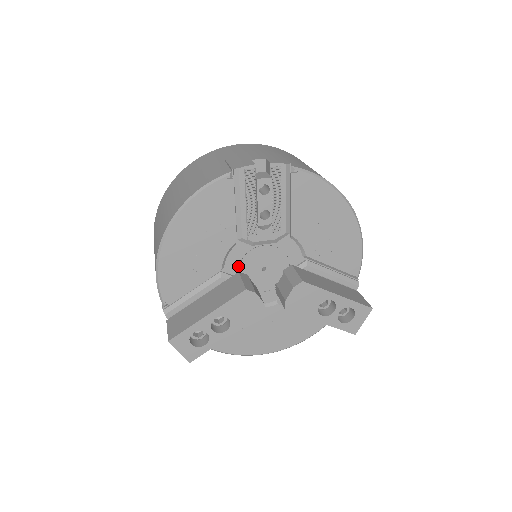
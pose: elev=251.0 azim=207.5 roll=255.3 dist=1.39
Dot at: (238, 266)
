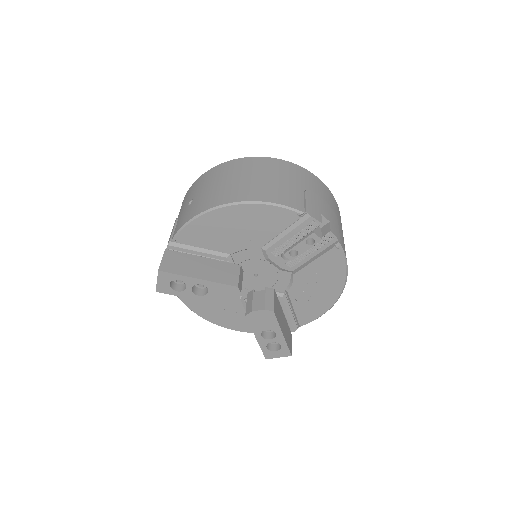
Dot at: (243, 260)
